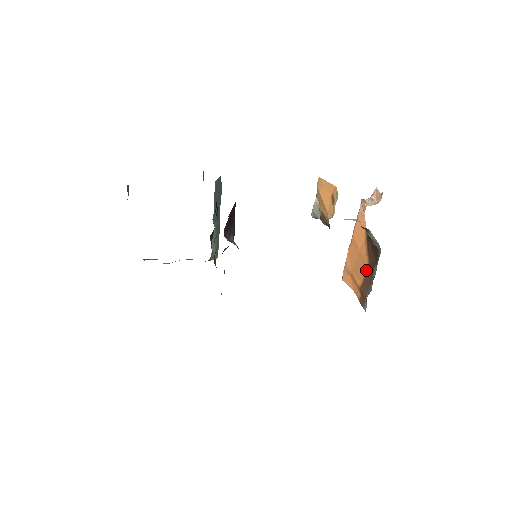
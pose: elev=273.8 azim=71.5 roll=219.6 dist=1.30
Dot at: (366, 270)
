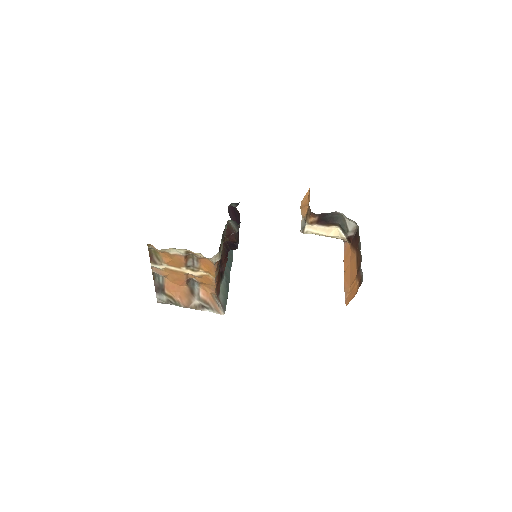
Dot at: (356, 259)
